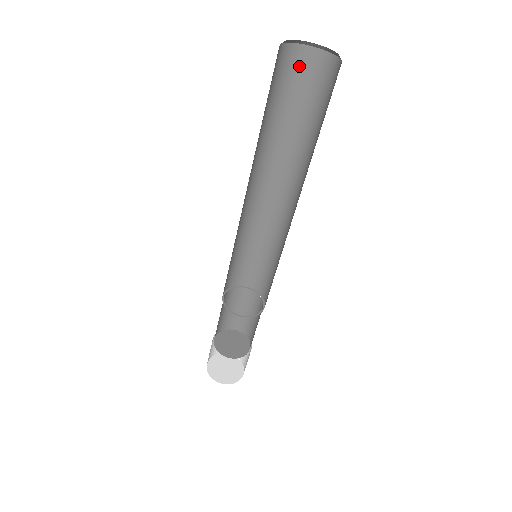
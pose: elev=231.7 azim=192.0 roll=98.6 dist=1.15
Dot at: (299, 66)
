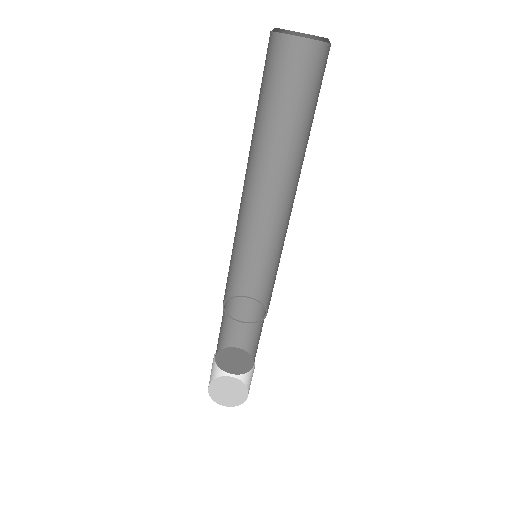
Dot at: (282, 56)
